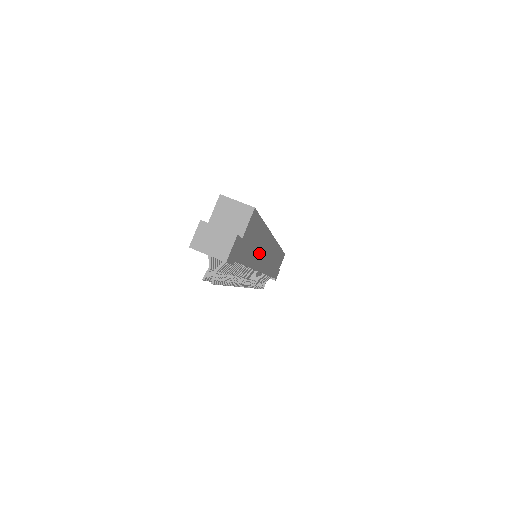
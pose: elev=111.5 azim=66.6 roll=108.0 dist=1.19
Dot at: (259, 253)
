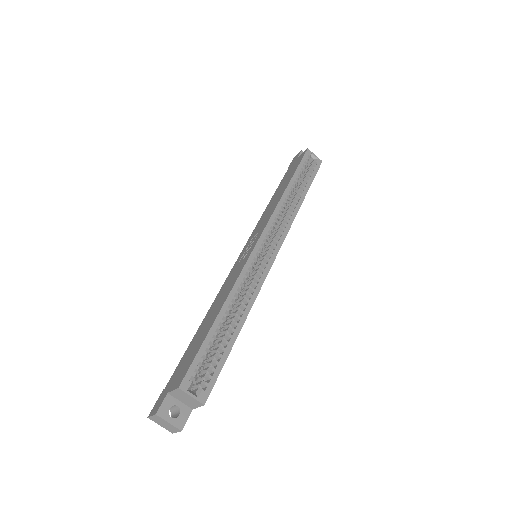
Dot at: occluded
